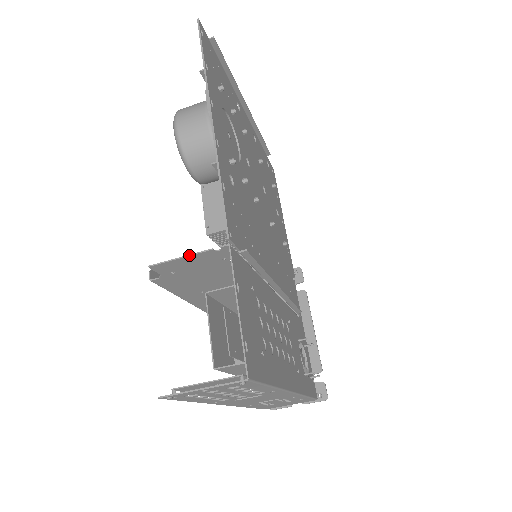
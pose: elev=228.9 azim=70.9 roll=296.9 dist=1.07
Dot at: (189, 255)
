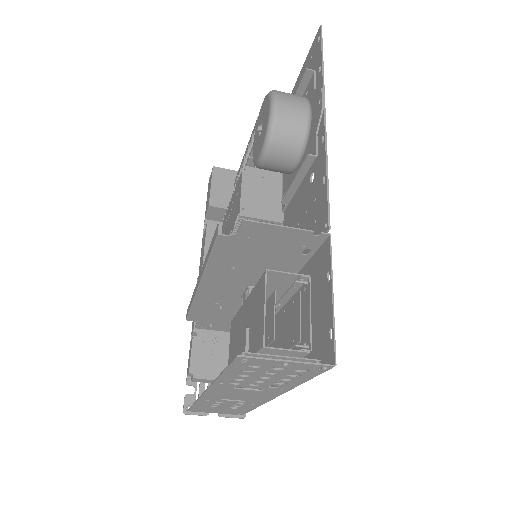
Dot at: (289, 227)
